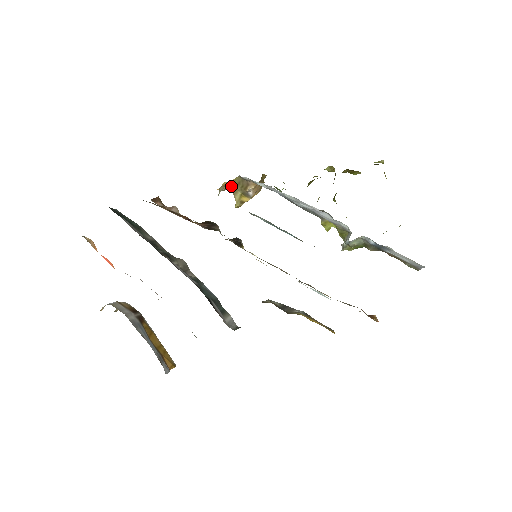
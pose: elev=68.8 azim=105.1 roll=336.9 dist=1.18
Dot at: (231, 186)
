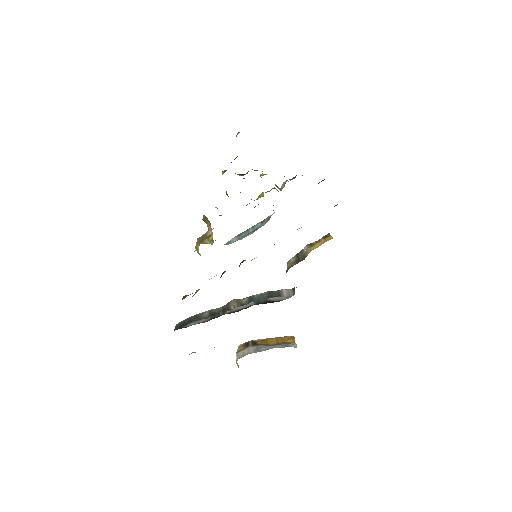
Dot at: (199, 244)
